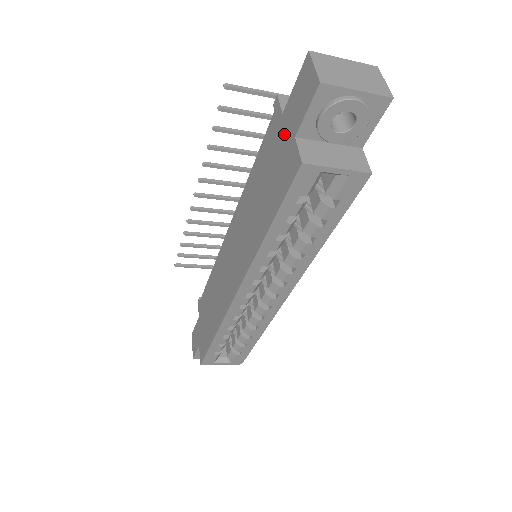
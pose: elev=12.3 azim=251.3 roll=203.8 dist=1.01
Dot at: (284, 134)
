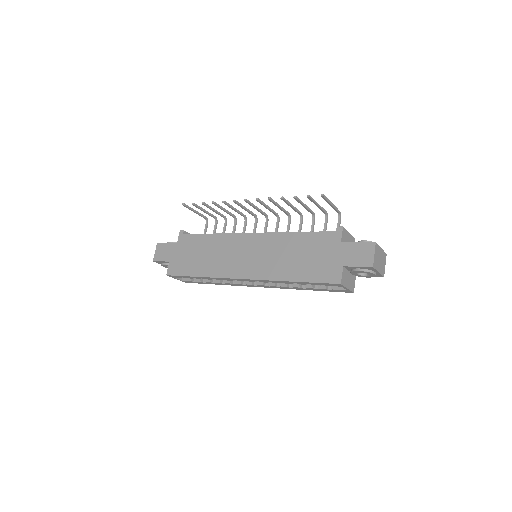
Dot at: (337, 254)
